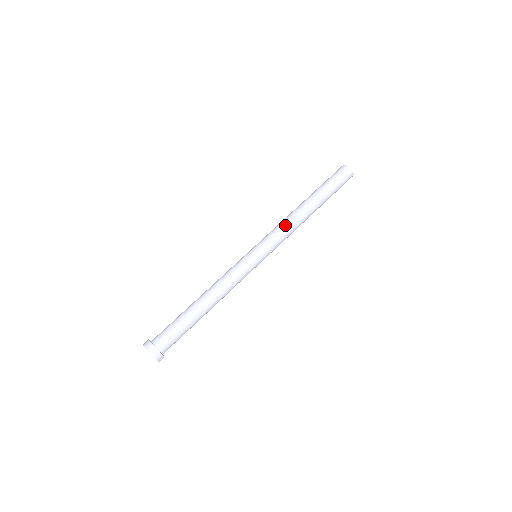
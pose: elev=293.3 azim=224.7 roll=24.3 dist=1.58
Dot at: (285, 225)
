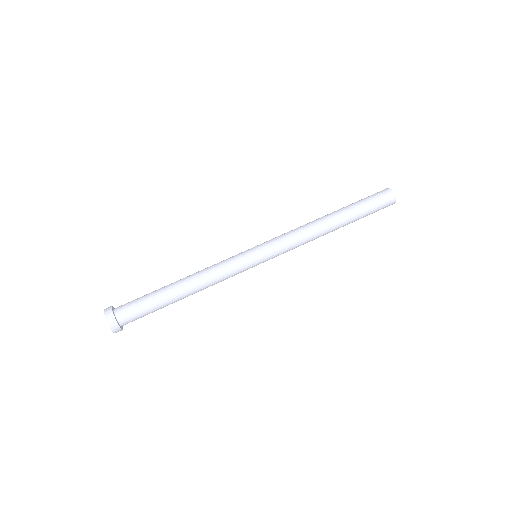
Dot at: (298, 232)
